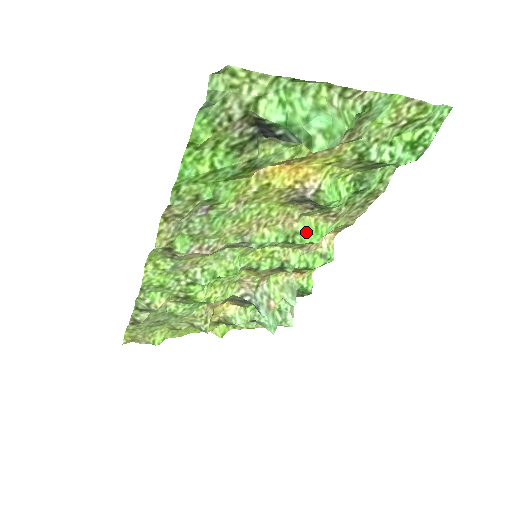
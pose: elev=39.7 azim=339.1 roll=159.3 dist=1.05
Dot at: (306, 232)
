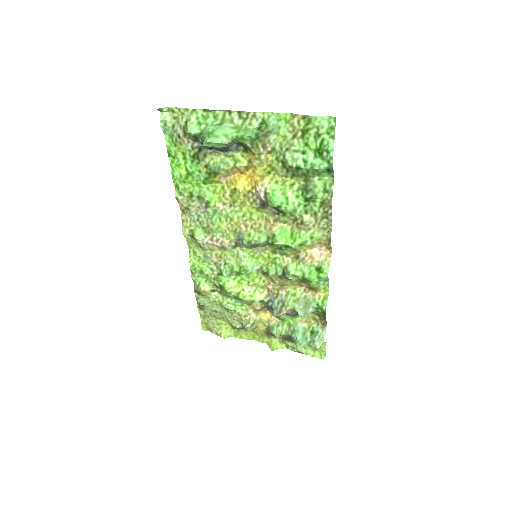
Dot at: (281, 235)
